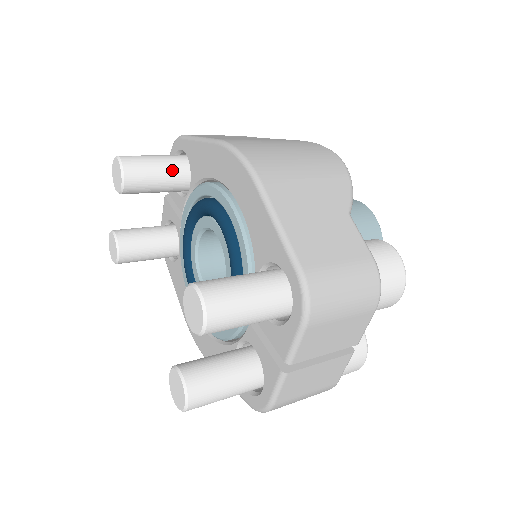
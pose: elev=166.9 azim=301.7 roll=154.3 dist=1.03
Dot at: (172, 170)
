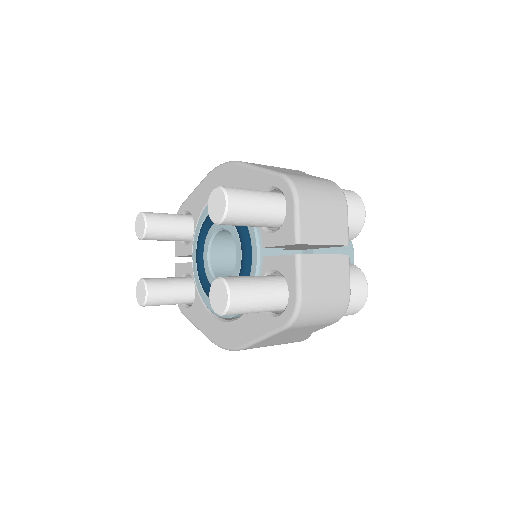
Dot at: (179, 218)
